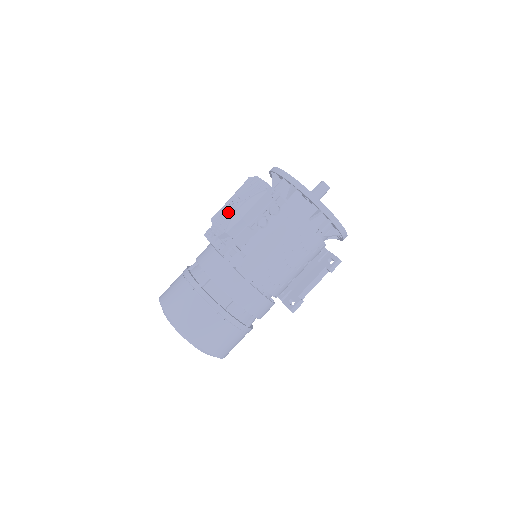
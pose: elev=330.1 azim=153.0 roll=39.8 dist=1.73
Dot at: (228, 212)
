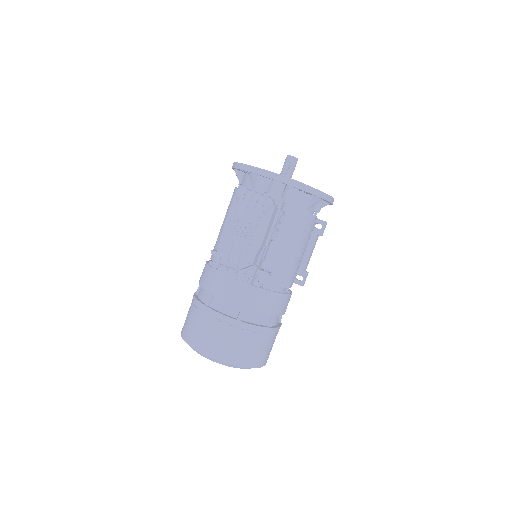
Dot at: (240, 242)
